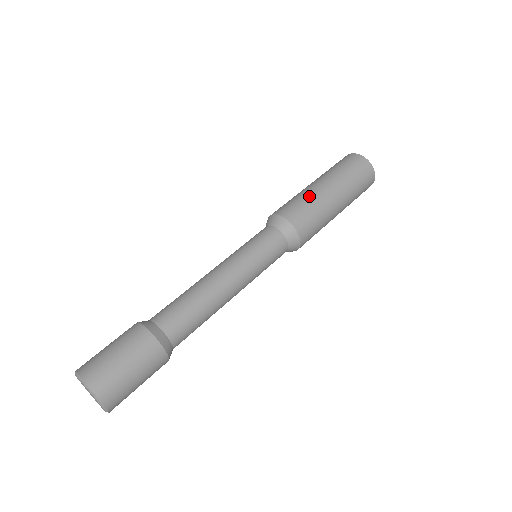
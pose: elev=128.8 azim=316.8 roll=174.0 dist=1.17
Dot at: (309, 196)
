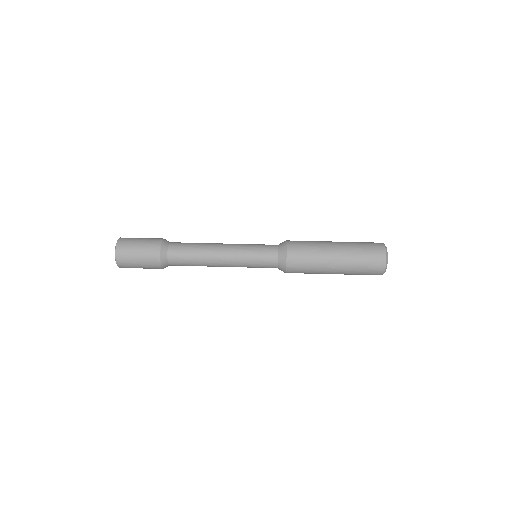
Dot at: (317, 254)
